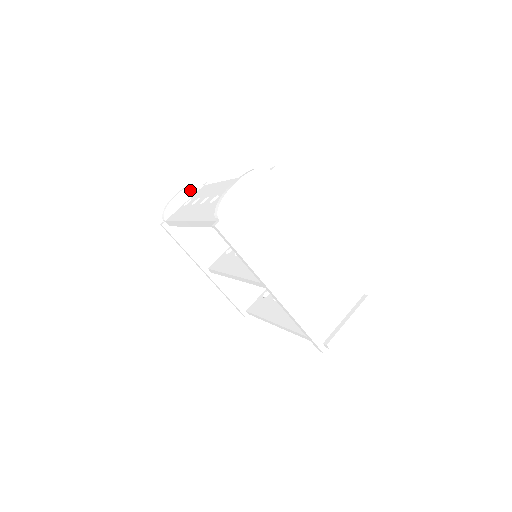
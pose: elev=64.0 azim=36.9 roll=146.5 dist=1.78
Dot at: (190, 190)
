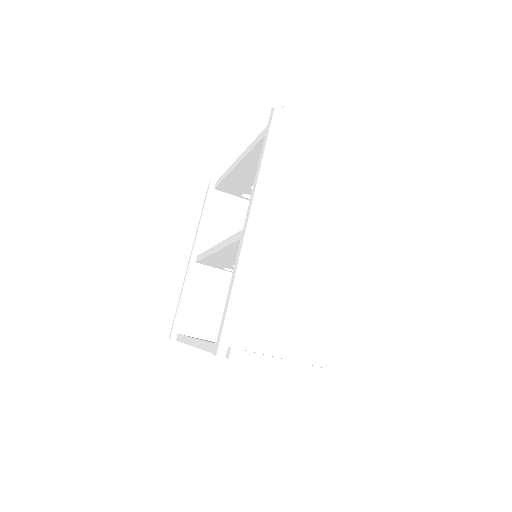
Dot at: occluded
